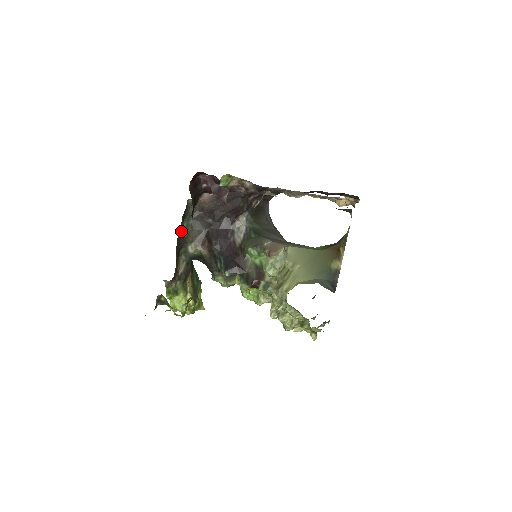
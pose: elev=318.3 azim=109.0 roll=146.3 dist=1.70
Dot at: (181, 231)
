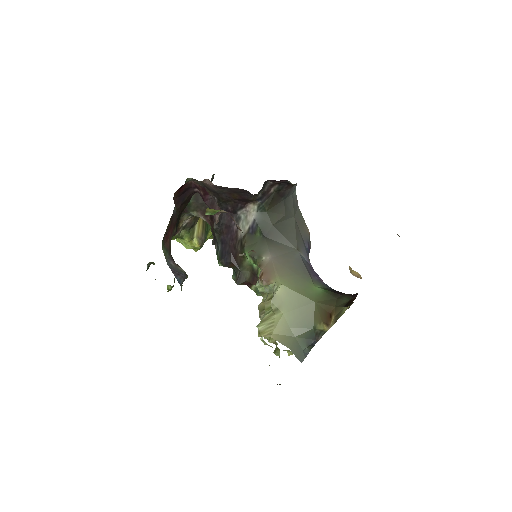
Dot at: occluded
